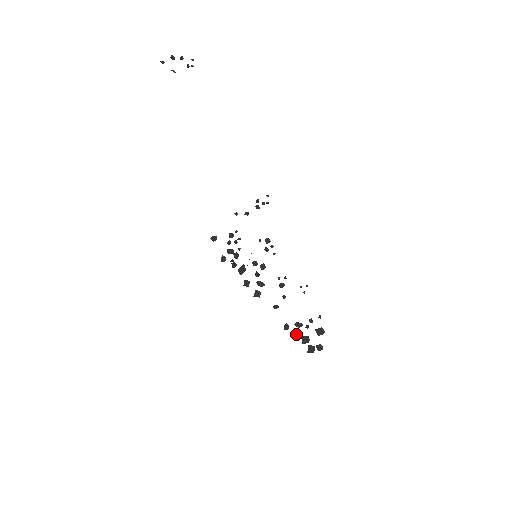
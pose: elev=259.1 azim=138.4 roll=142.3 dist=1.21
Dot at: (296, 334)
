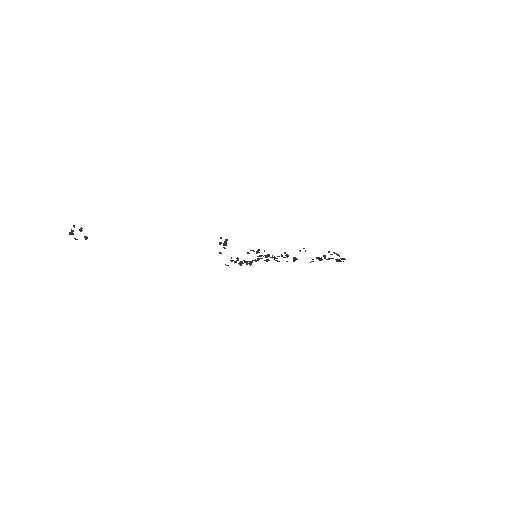
Dot at: (322, 259)
